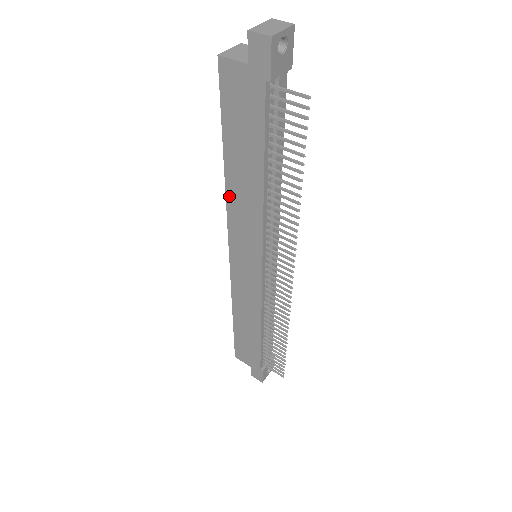
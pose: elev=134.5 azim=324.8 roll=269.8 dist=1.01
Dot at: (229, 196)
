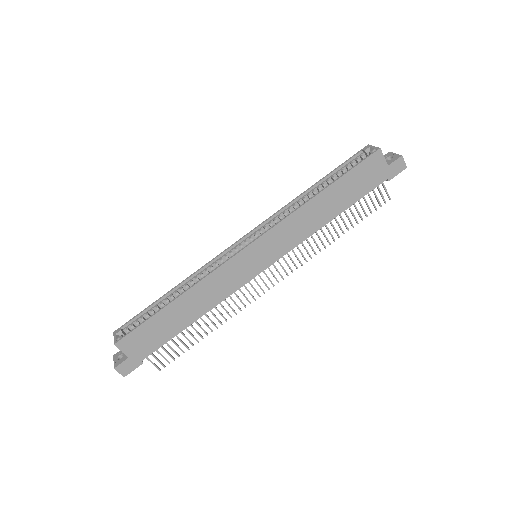
Dot at: (301, 210)
